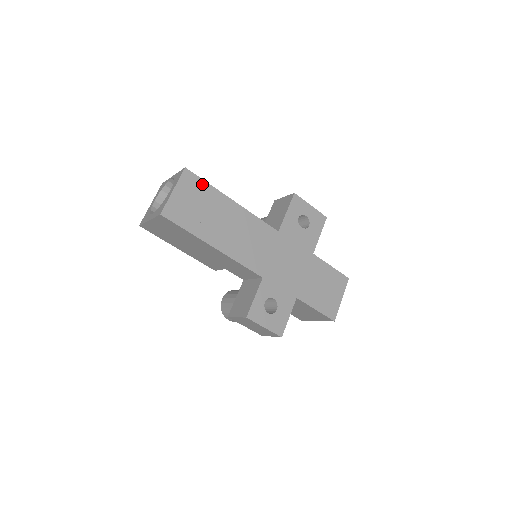
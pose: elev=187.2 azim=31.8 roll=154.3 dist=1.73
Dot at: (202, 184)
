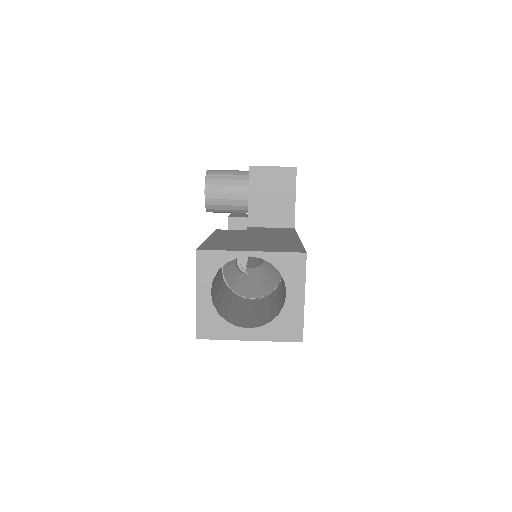
Dot at: occluded
